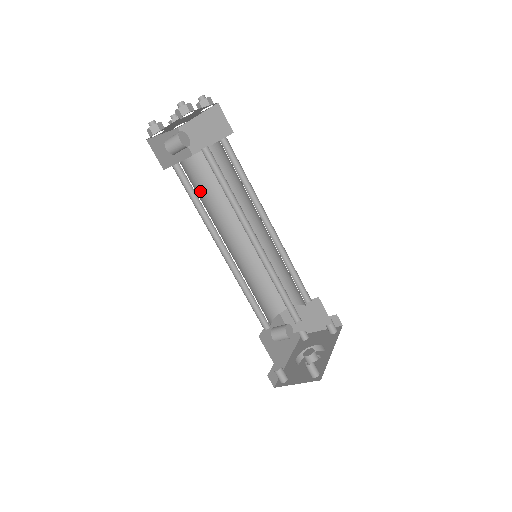
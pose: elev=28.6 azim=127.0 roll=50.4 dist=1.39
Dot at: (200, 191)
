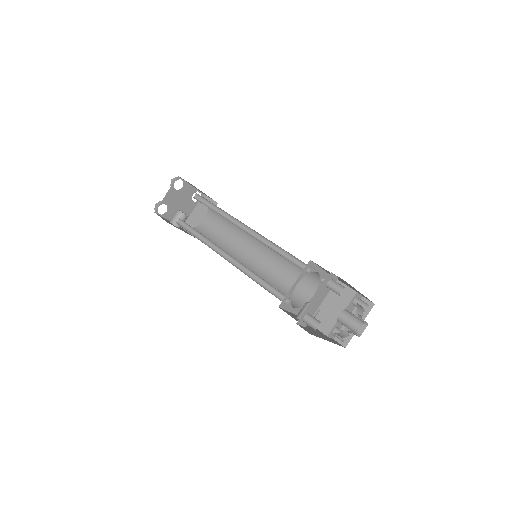
Dot at: occluded
